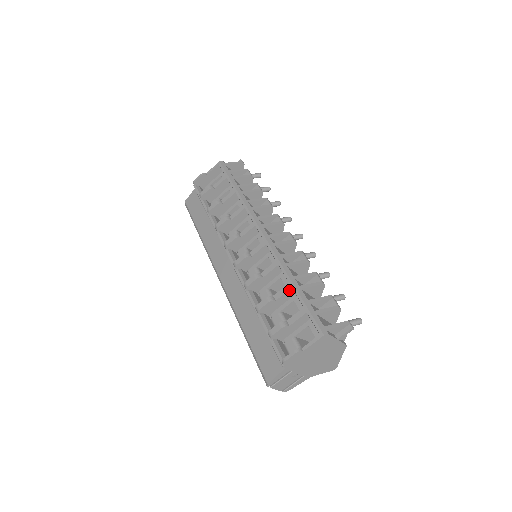
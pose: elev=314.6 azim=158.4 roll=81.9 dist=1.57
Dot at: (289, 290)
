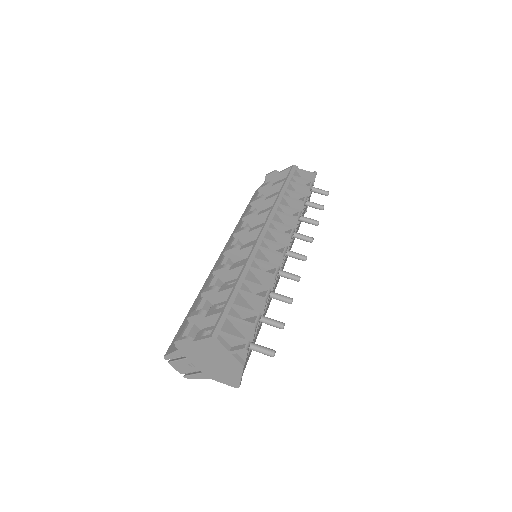
Dot at: (231, 288)
